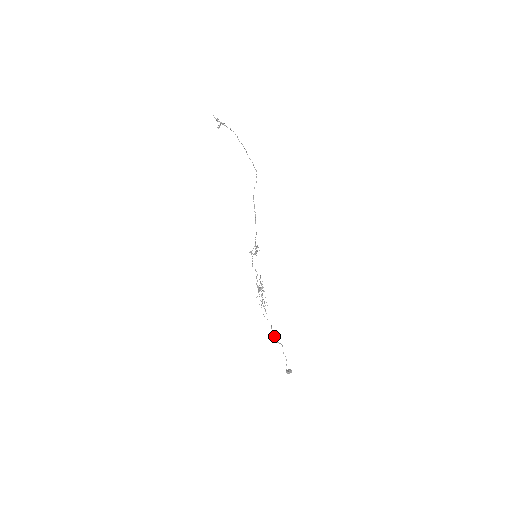
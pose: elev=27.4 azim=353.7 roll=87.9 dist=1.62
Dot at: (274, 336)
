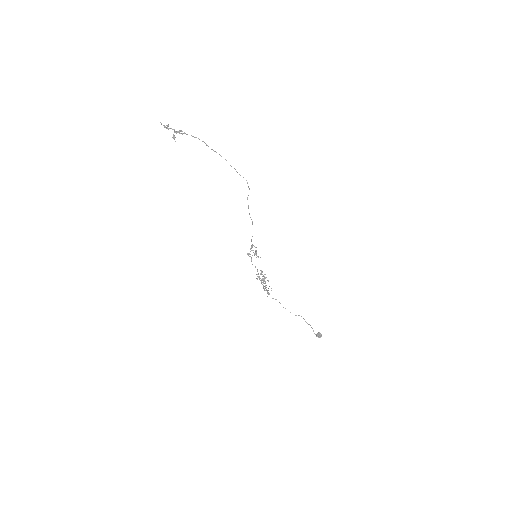
Dot at: occluded
